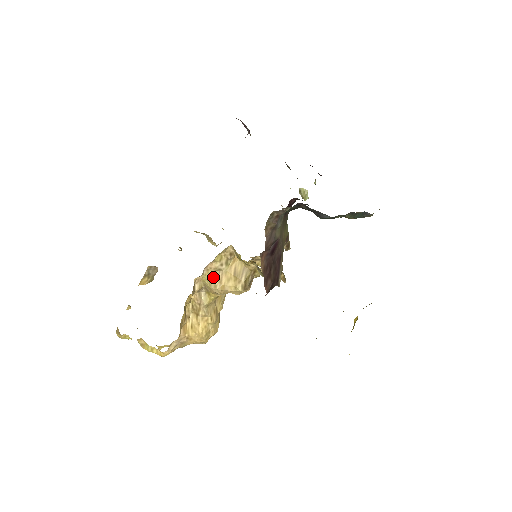
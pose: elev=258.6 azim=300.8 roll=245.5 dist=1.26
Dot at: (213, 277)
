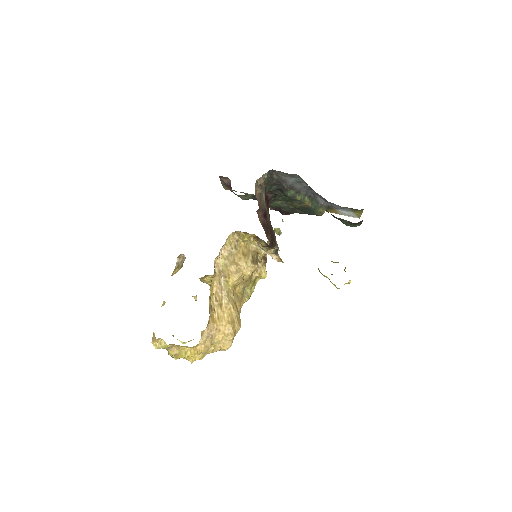
Dot at: (228, 259)
